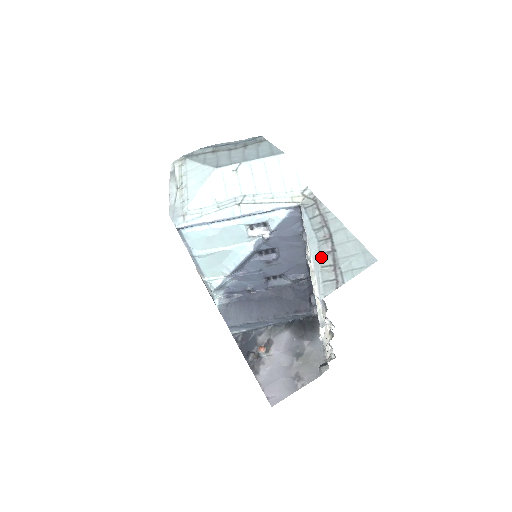
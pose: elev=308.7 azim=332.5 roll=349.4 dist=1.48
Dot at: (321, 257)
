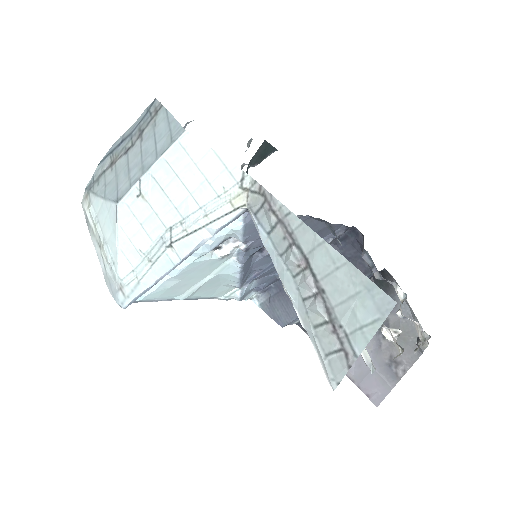
Dot at: (307, 309)
